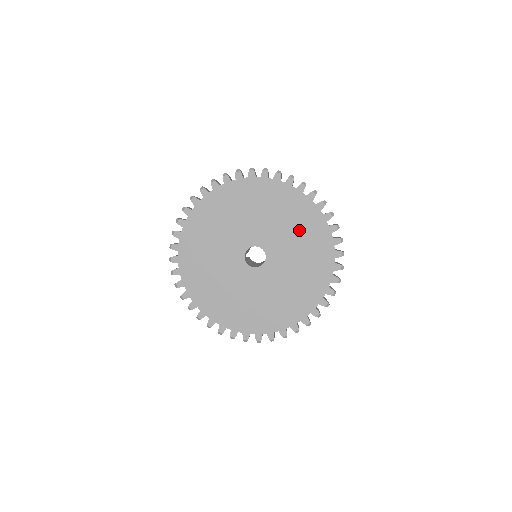
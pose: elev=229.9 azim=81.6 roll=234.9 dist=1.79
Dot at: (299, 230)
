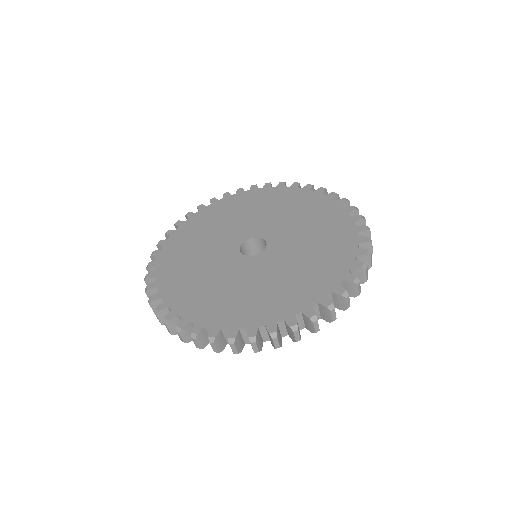
Dot at: (308, 217)
